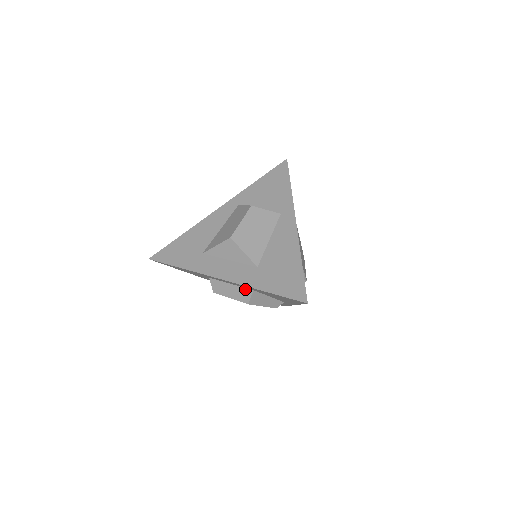
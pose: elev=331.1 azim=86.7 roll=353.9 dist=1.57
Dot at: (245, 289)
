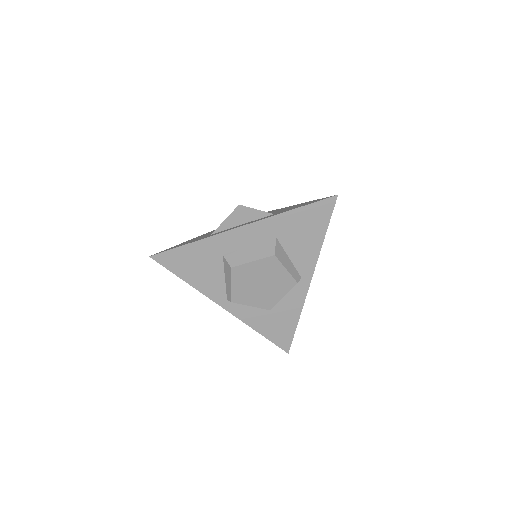
Dot at: (267, 242)
